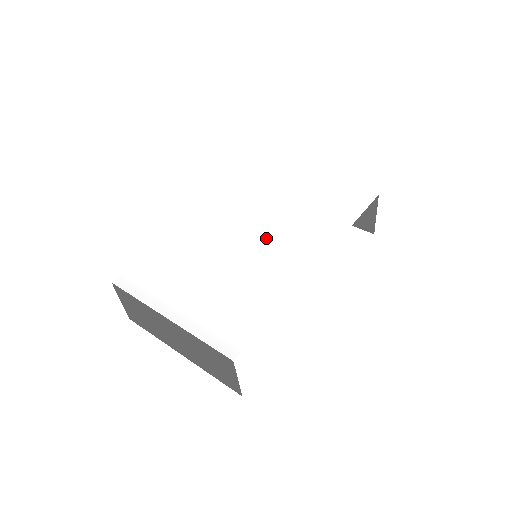
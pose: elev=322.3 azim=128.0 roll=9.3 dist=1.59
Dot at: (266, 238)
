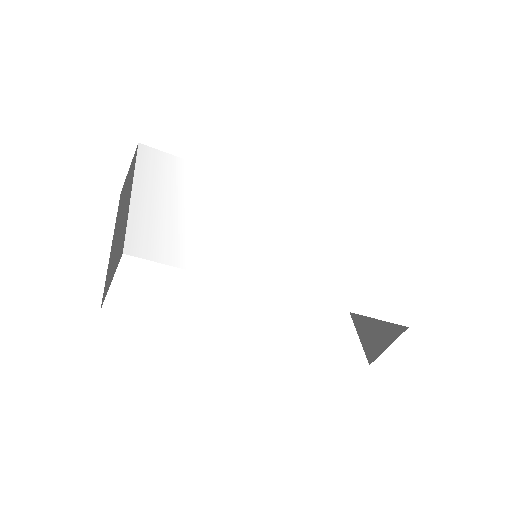
Dot at: (277, 243)
